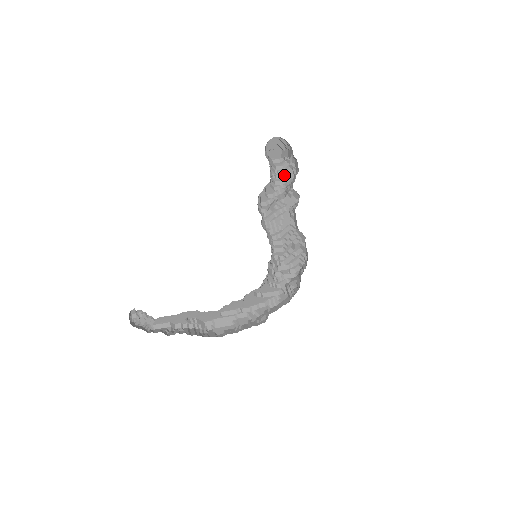
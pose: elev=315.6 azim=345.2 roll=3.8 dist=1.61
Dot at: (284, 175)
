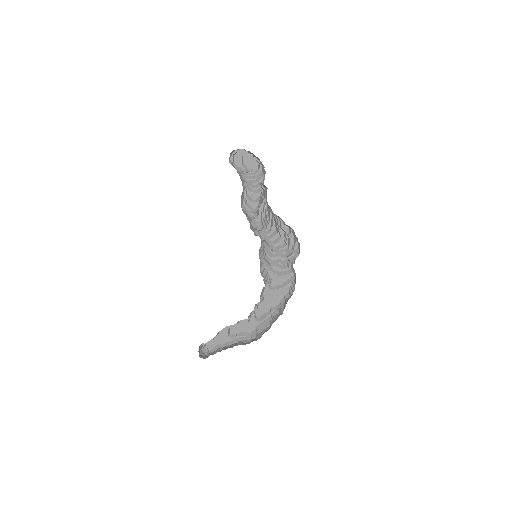
Dot at: (261, 175)
